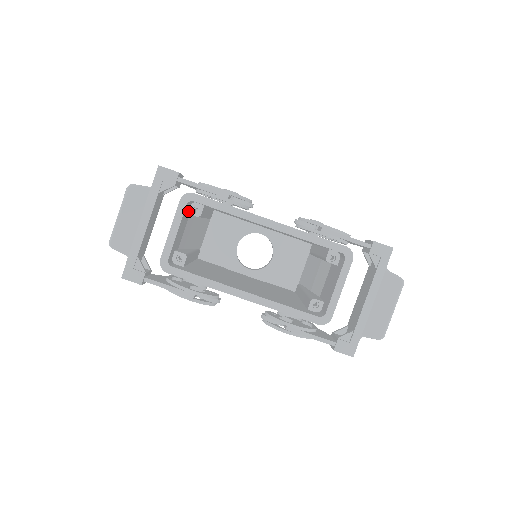
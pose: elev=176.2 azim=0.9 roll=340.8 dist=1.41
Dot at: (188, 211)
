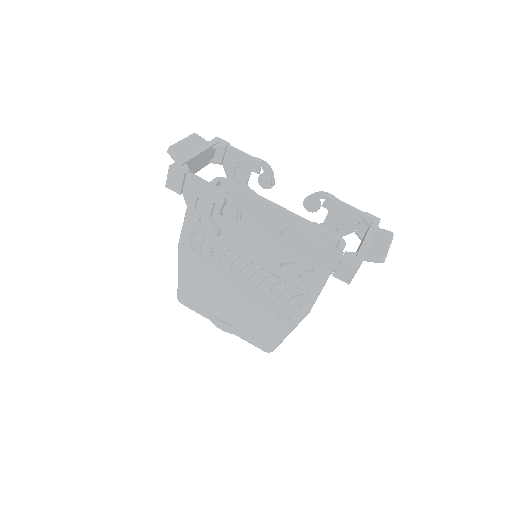
Dot at: occluded
